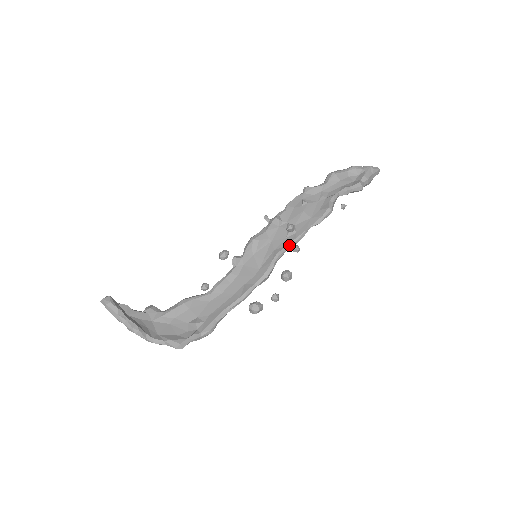
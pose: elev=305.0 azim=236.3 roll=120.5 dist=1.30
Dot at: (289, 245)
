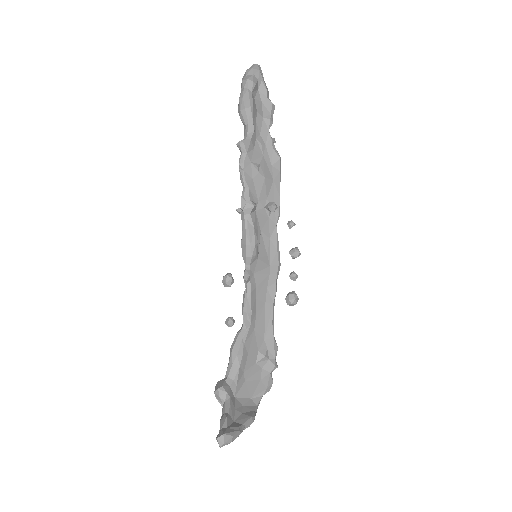
Dot at: occluded
